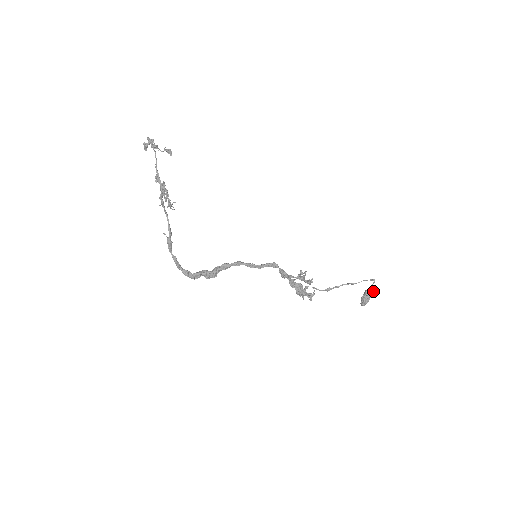
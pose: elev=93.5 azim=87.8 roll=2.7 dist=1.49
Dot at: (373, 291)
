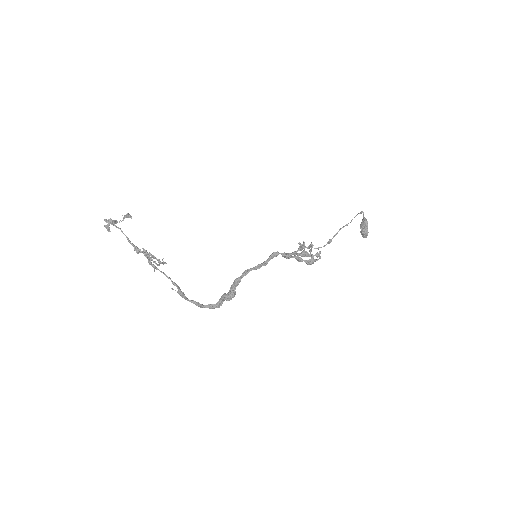
Dot at: (367, 222)
